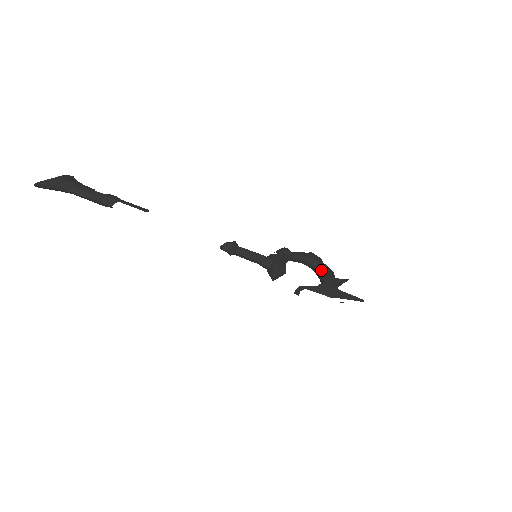
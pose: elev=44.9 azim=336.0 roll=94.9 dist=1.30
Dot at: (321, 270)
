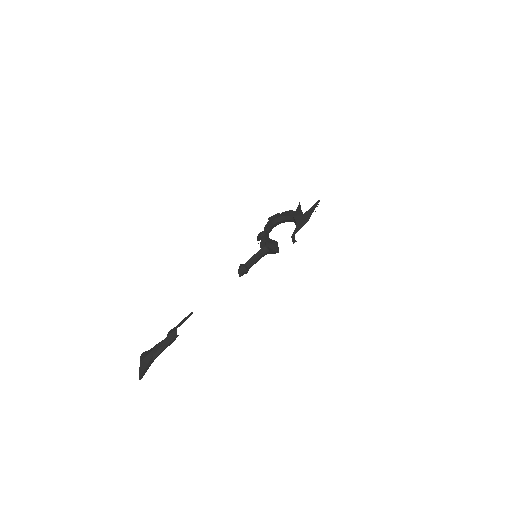
Dot at: (285, 218)
